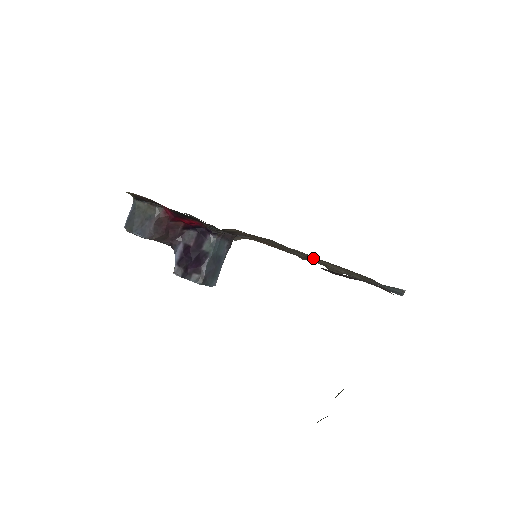
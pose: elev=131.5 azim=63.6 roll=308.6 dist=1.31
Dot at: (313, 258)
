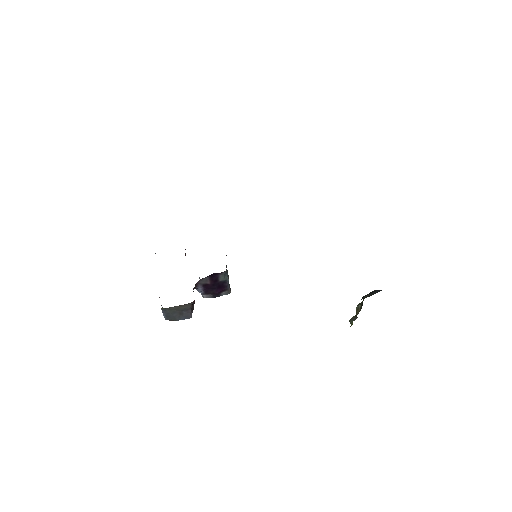
Dot at: occluded
